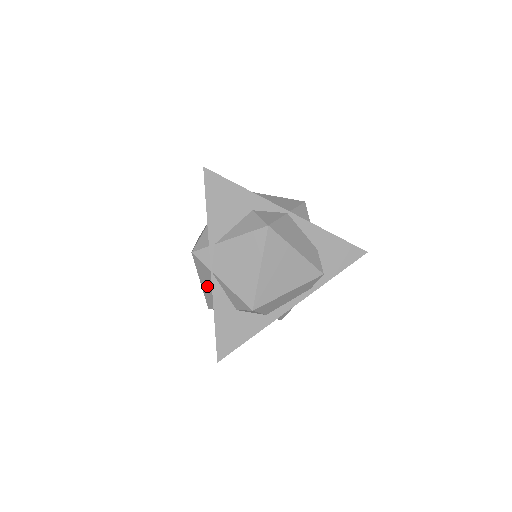
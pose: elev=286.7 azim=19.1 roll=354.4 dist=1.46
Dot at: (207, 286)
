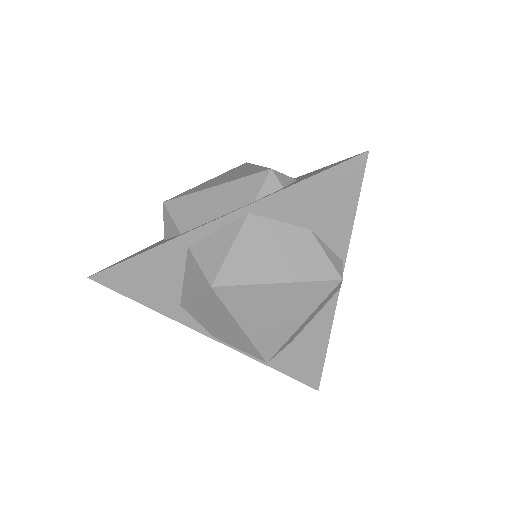
Dot at: occluded
